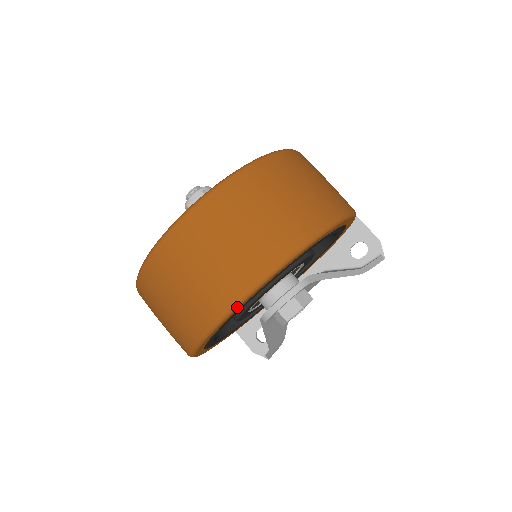
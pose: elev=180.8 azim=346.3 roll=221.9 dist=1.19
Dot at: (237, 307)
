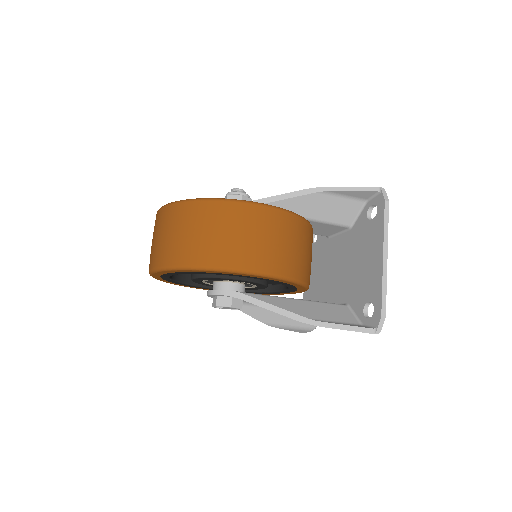
Dot at: (151, 275)
